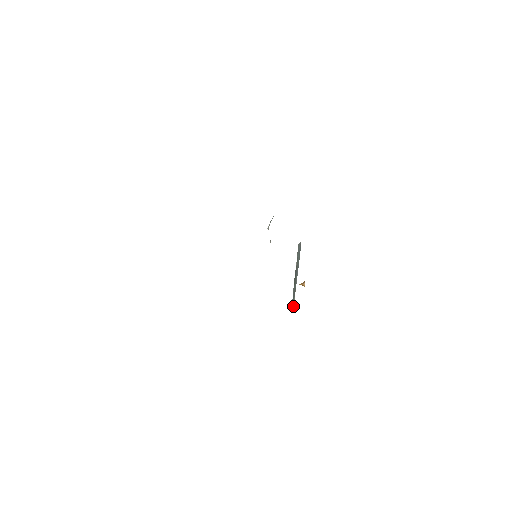
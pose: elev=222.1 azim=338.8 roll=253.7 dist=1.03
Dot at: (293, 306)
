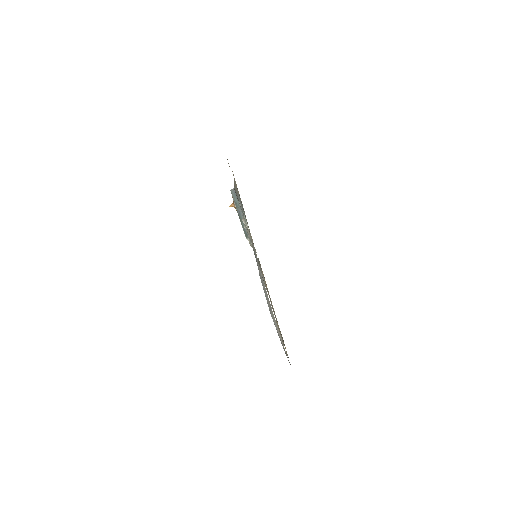
Dot at: (248, 238)
